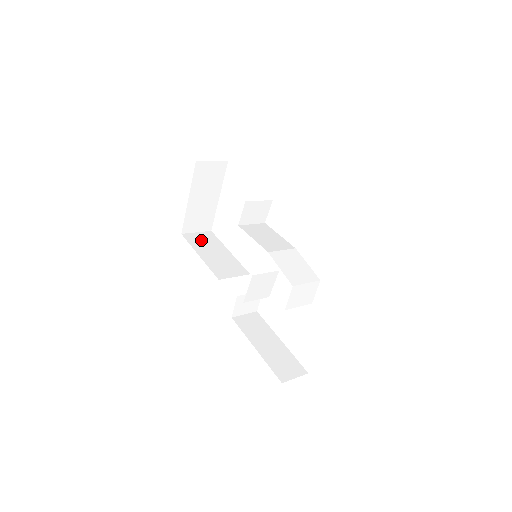
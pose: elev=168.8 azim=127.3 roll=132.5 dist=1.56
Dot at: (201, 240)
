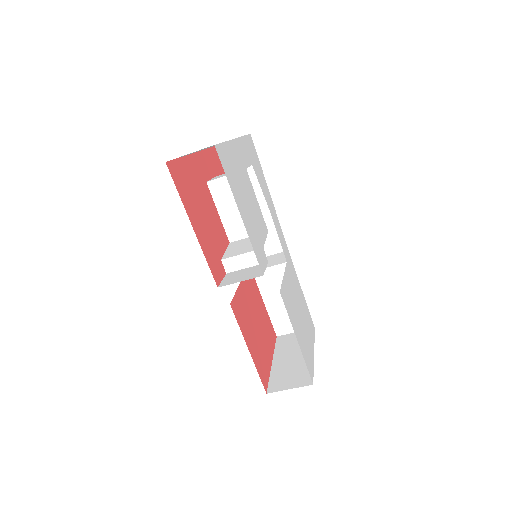
Dot at: occluded
